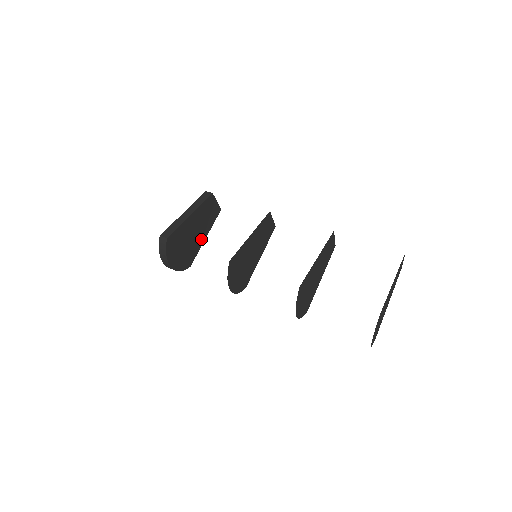
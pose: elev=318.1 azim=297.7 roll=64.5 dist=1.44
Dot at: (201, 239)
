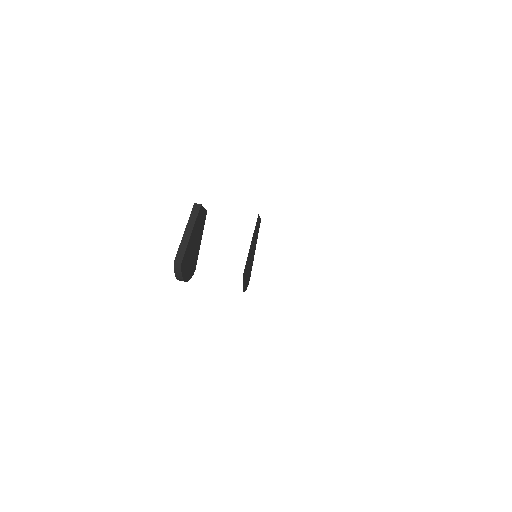
Dot at: (198, 244)
